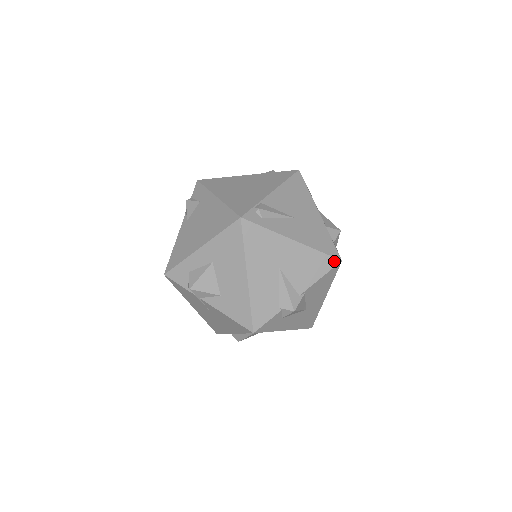
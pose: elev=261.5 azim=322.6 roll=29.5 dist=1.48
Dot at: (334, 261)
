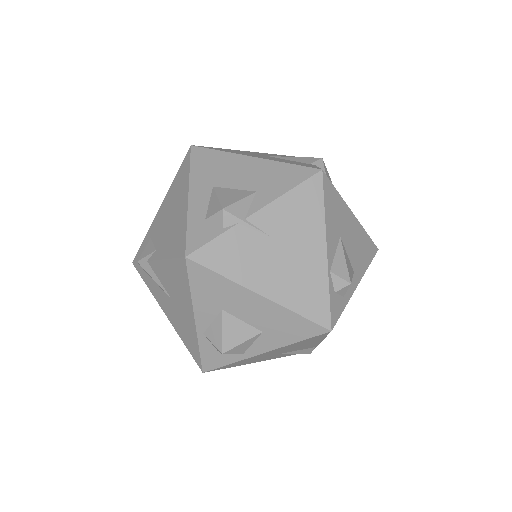
Dot at: occluded
